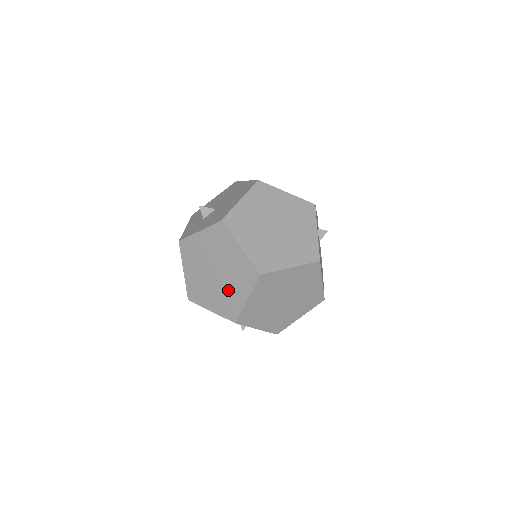
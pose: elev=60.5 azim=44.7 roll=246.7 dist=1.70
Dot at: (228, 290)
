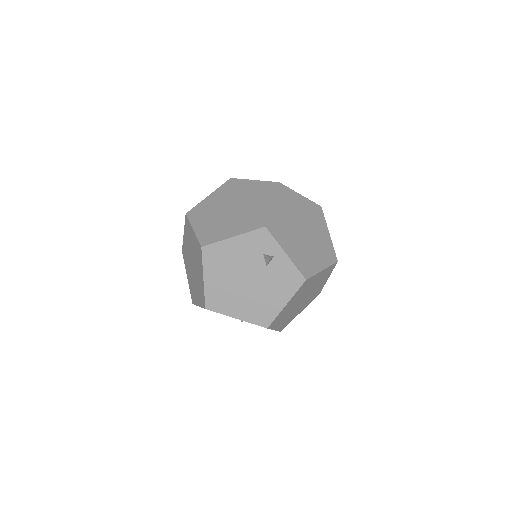
Dot at: (249, 210)
